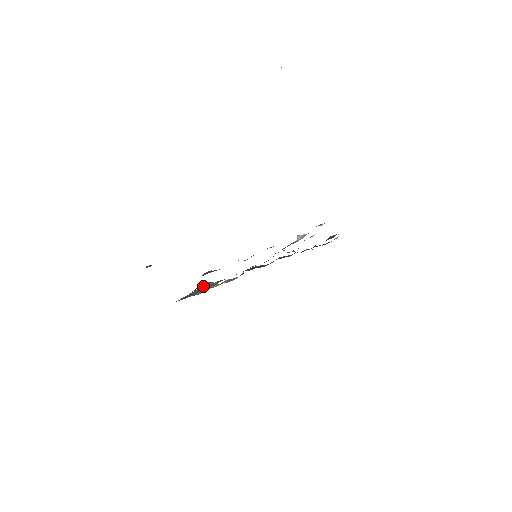
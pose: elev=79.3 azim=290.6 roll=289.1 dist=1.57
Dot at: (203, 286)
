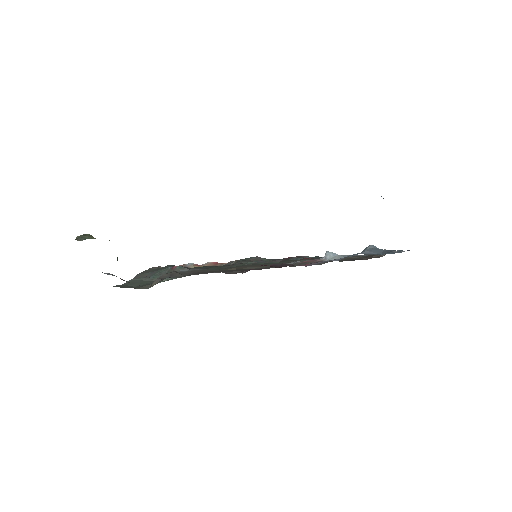
Dot at: (171, 269)
